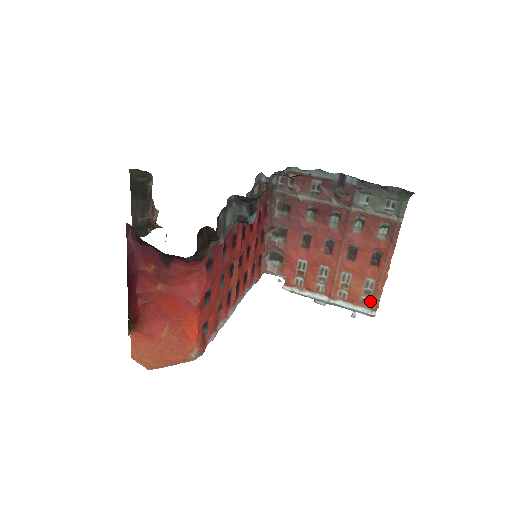
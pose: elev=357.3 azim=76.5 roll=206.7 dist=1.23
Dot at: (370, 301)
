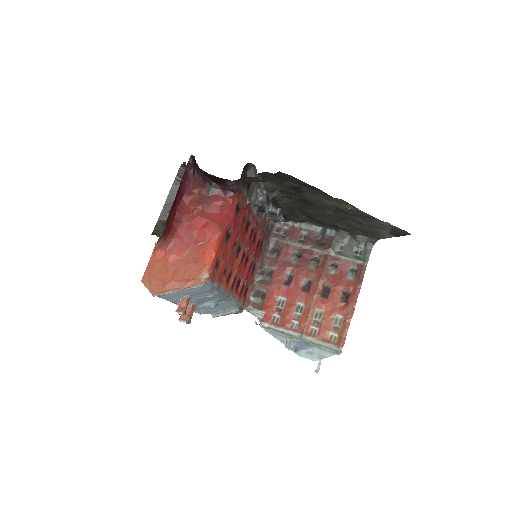
Dot at: (338, 337)
